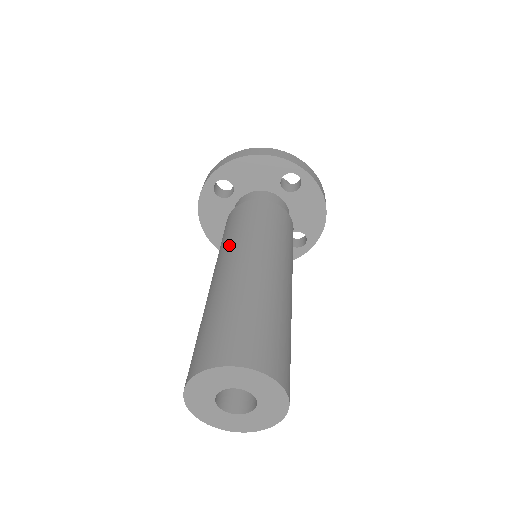
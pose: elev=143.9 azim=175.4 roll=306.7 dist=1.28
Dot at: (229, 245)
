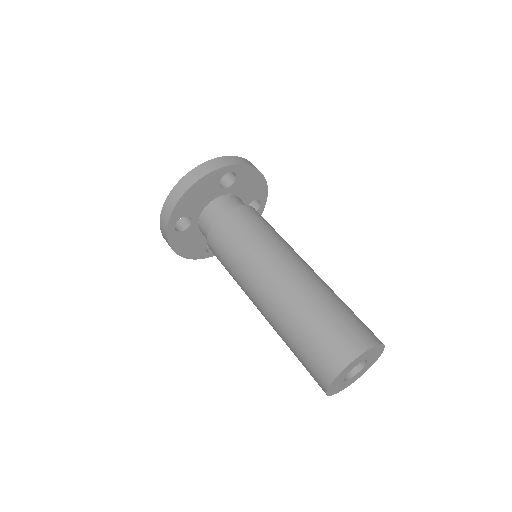
Dot at: (245, 273)
